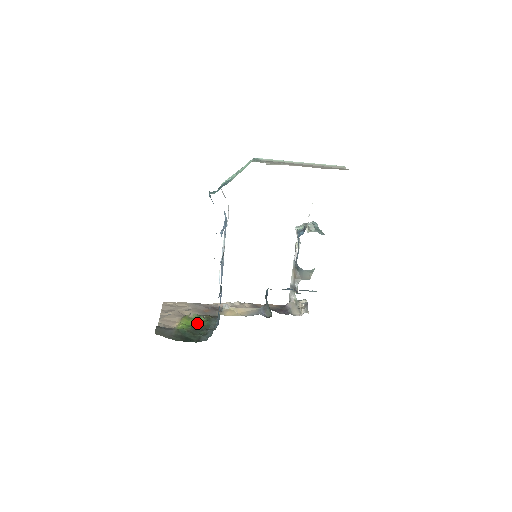
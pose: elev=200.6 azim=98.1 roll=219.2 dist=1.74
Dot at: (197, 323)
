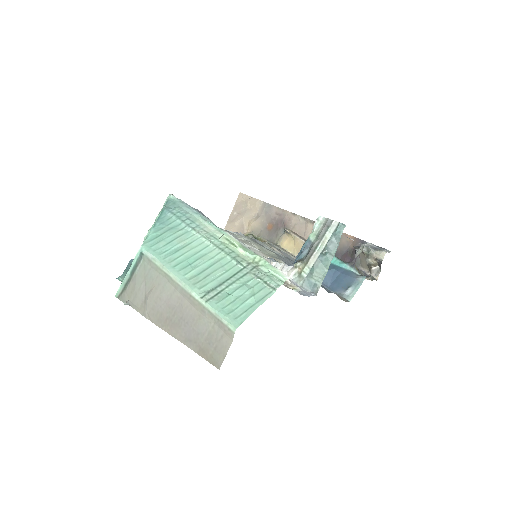
Dot at: occluded
